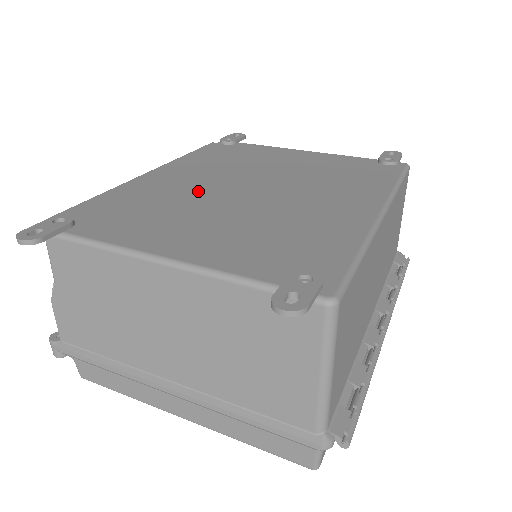
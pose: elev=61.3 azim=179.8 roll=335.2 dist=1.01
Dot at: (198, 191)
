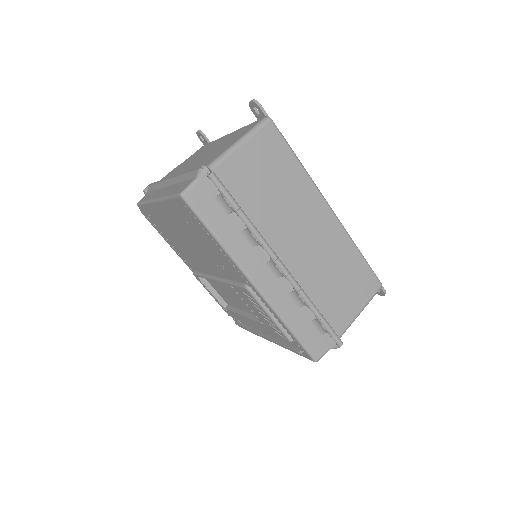
Dot at: occluded
